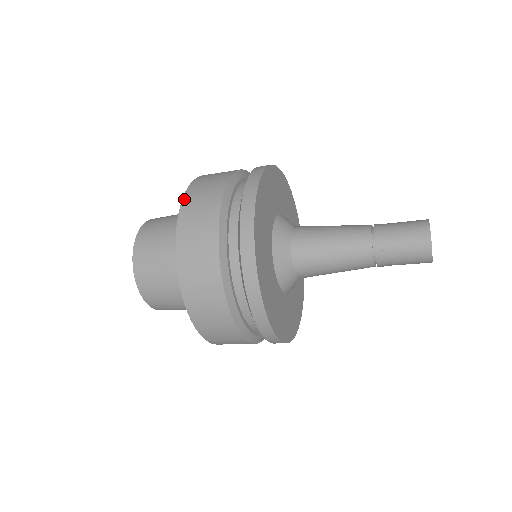
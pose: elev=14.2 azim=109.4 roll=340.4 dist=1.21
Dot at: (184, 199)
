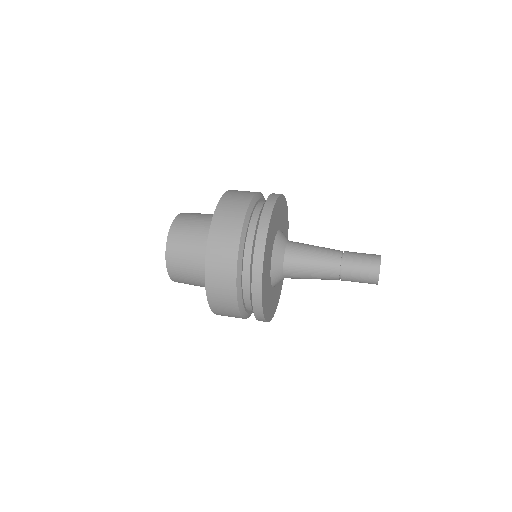
Dot at: (216, 211)
